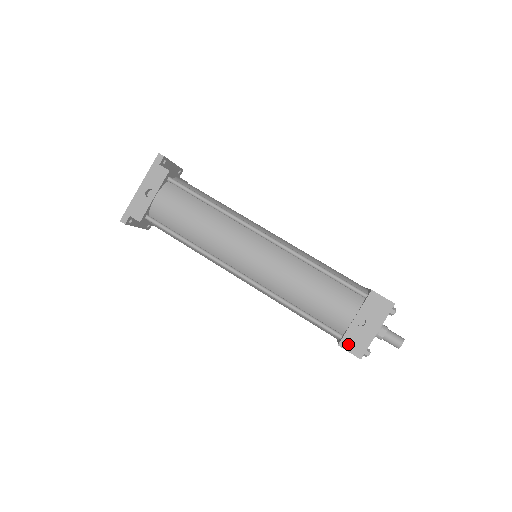
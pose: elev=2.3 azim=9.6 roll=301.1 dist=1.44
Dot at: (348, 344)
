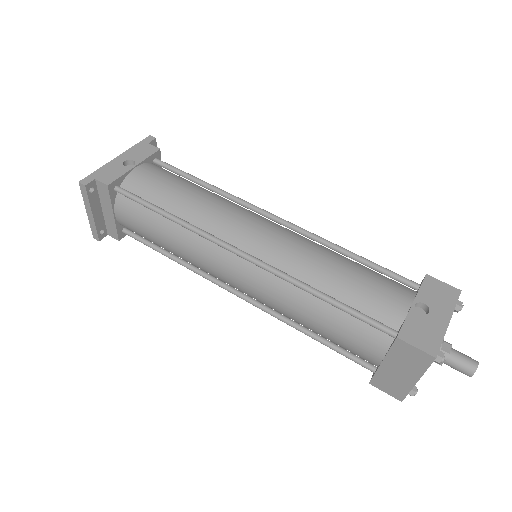
Dot at: (411, 336)
